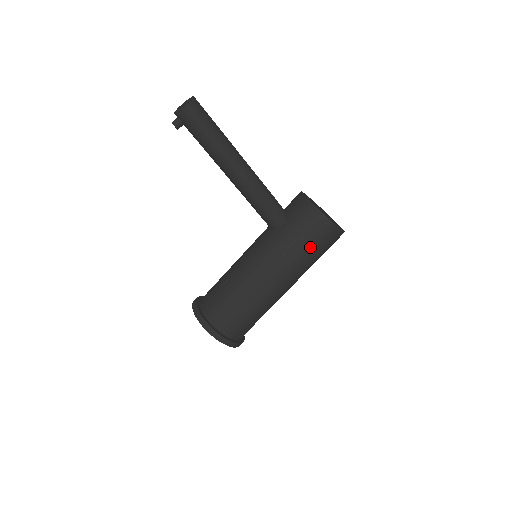
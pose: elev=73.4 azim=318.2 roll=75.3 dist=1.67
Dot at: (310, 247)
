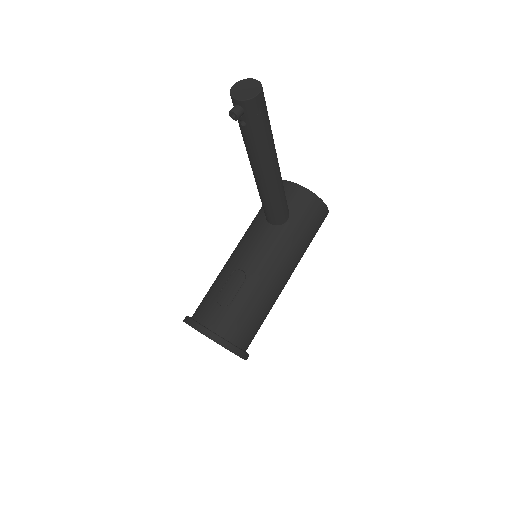
Dot at: (312, 236)
